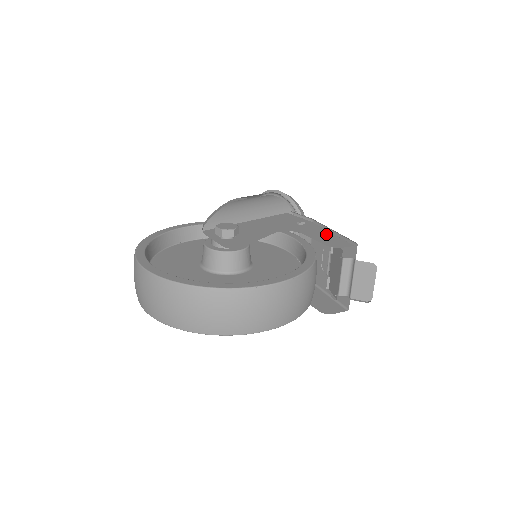
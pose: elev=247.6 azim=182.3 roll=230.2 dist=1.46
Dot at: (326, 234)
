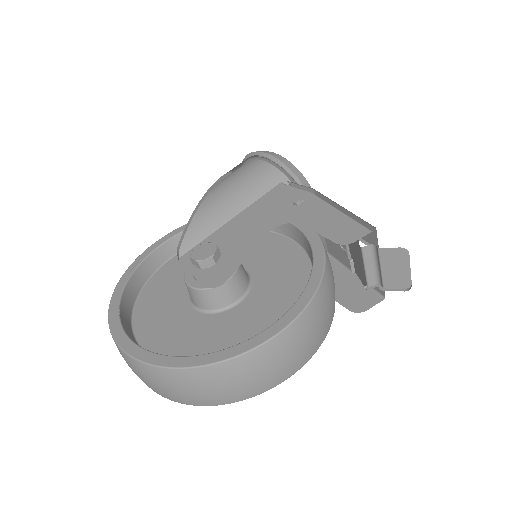
Dot at: (332, 216)
